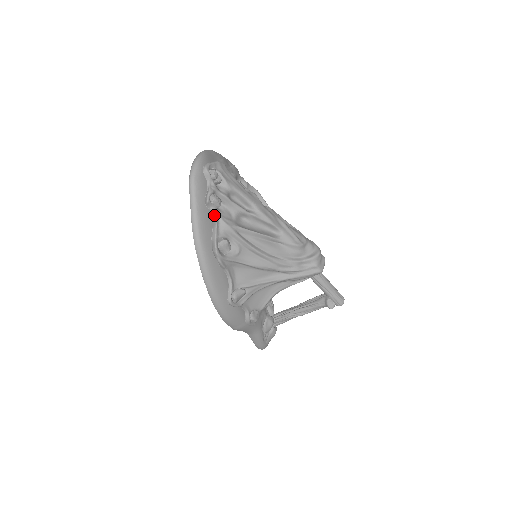
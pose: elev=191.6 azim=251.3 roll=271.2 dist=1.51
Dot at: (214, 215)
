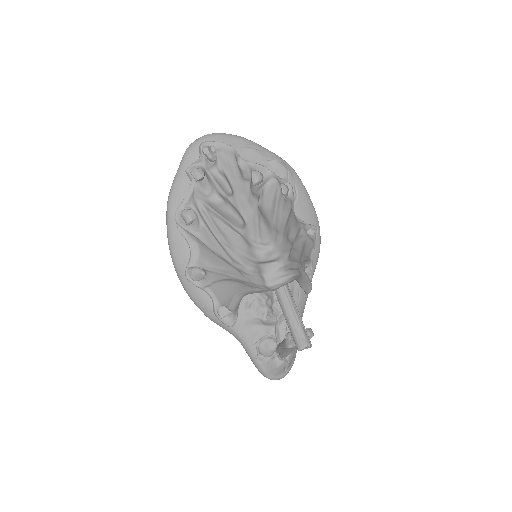
Dot at: (190, 185)
